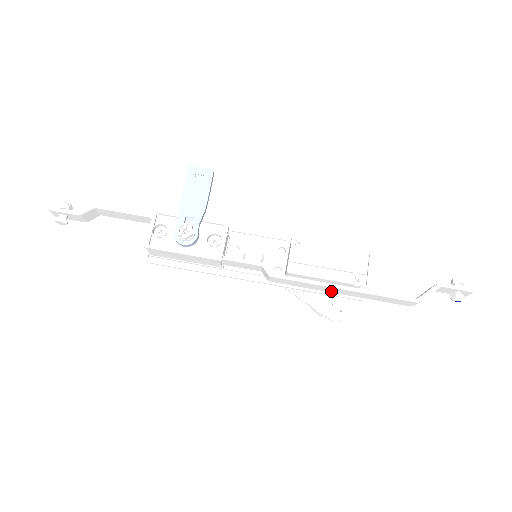
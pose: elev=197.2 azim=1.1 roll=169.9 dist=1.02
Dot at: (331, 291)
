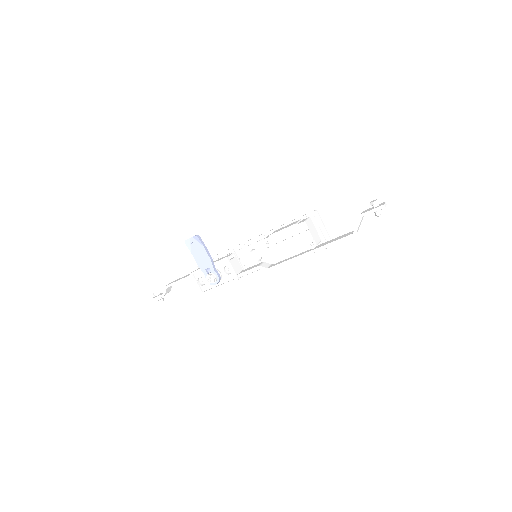
Dot at: occluded
